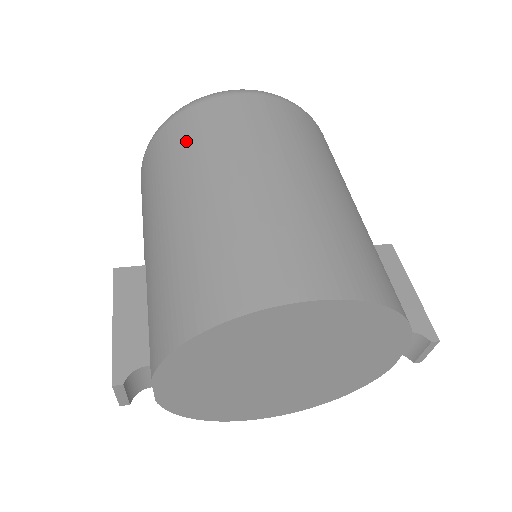
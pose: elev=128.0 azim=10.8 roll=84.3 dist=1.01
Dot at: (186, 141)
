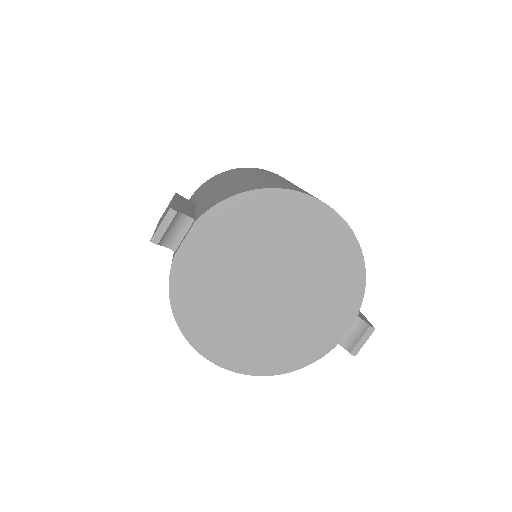
Dot at: (249, 170)
